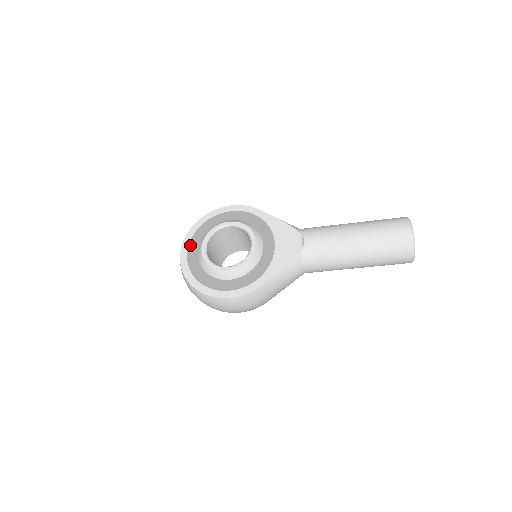
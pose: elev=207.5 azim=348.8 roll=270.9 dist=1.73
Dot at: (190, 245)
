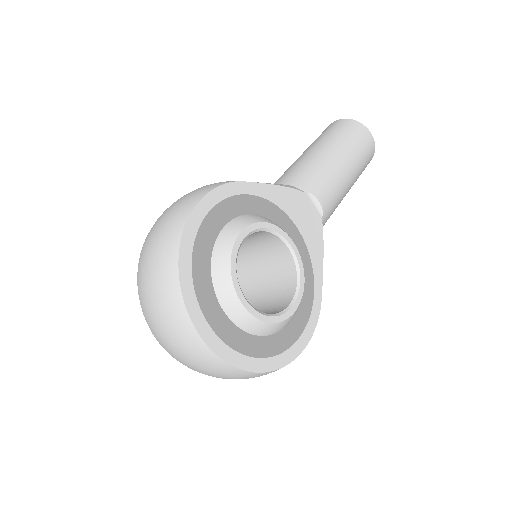
Dot at: (206, 314)
